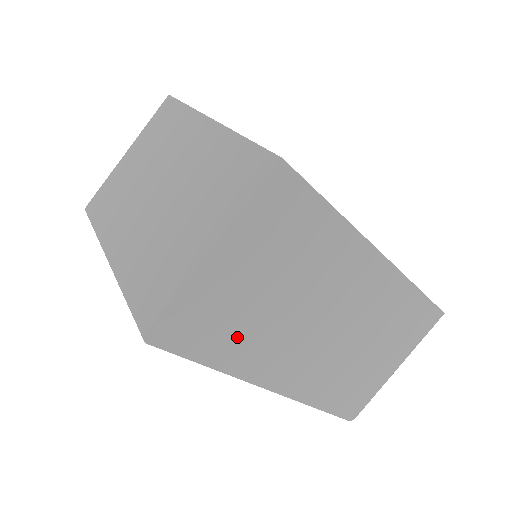
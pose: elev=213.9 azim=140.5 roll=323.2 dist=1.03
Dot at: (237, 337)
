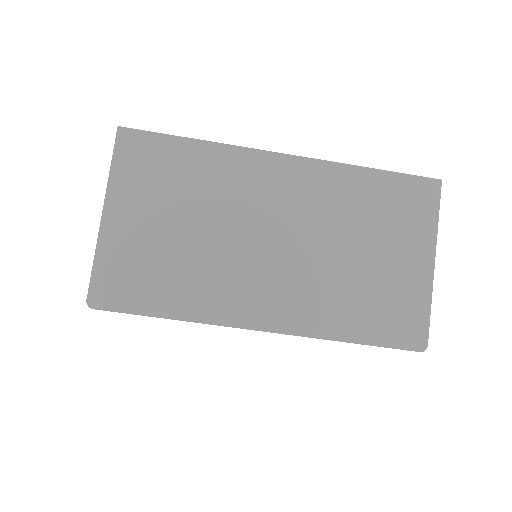
Dot at: (178, 281)
